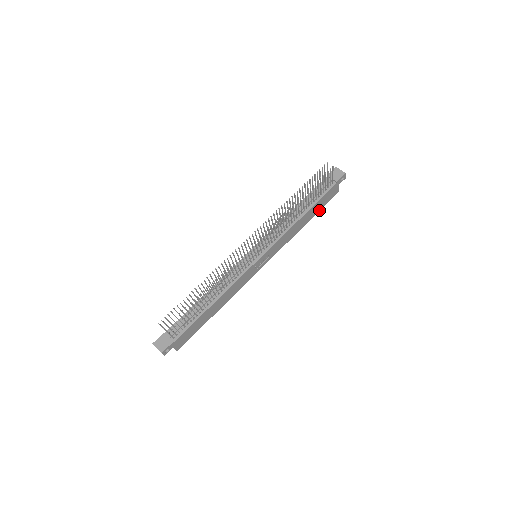
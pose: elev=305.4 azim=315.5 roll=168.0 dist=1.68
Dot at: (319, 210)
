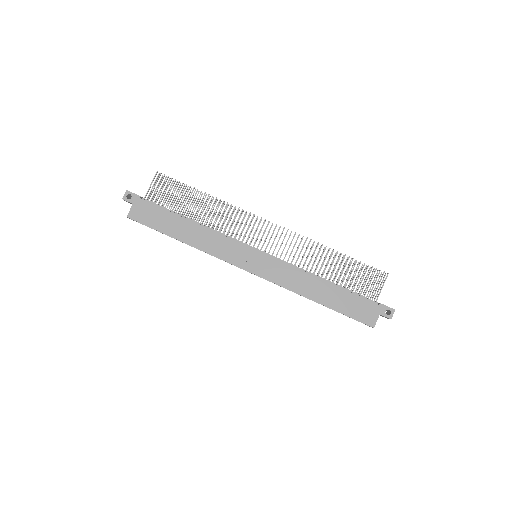
Dot at: (341, 312)
